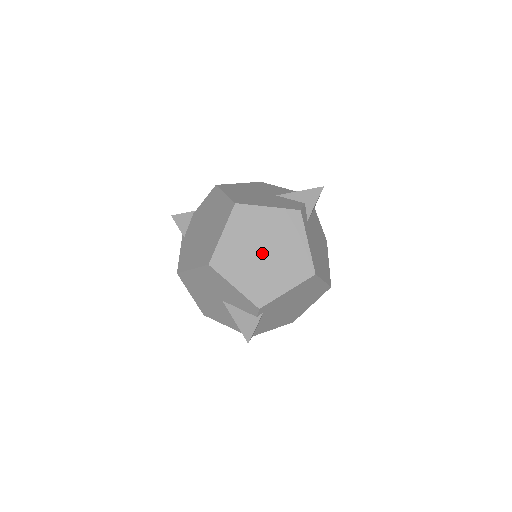
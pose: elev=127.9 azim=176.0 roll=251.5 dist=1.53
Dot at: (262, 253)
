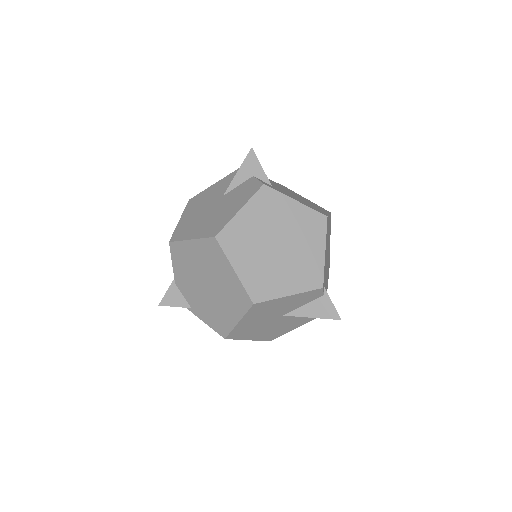
Dot at: (277, 248)
